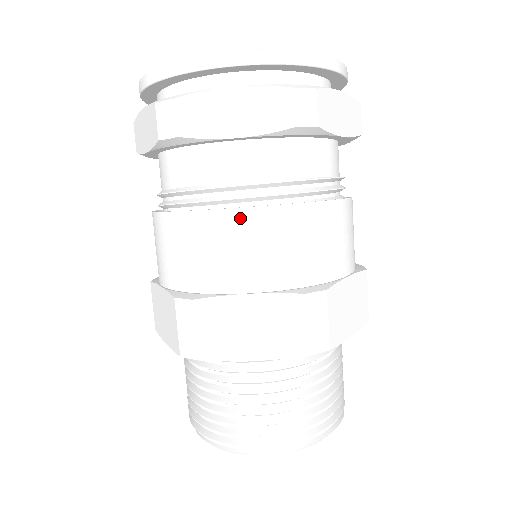
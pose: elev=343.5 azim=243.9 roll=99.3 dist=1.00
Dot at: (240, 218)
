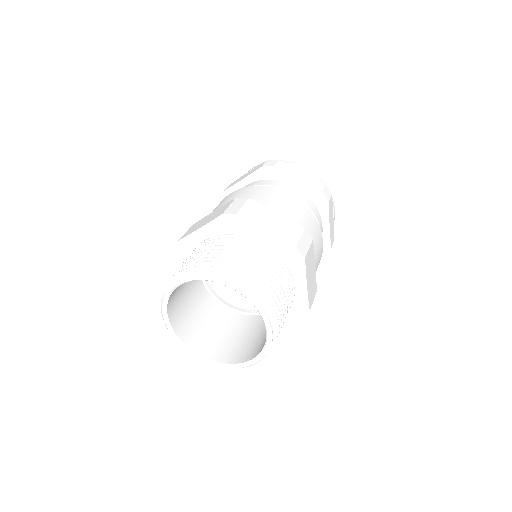
Dot at: (228, 196)
